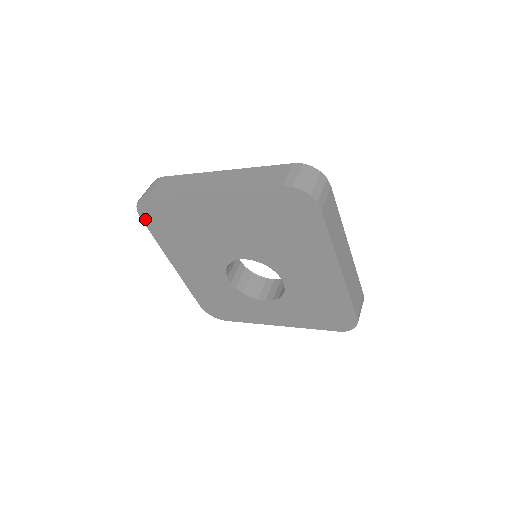
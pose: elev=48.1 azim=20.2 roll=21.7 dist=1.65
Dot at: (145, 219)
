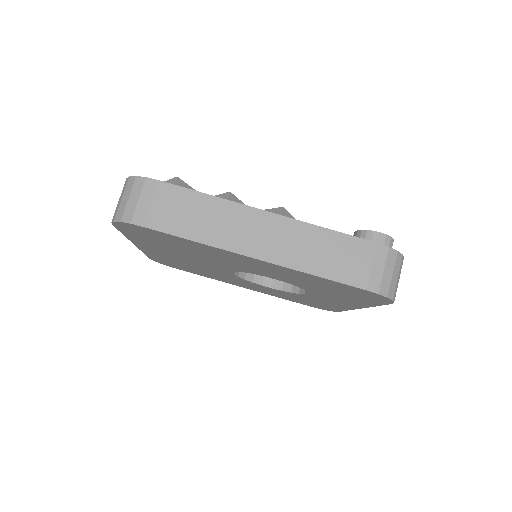
Dot at: (179, 269)
